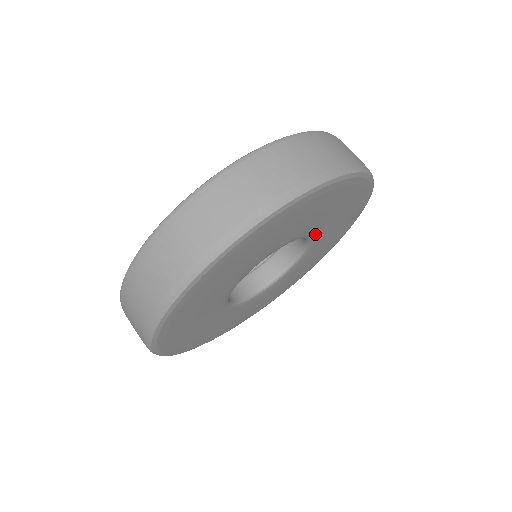
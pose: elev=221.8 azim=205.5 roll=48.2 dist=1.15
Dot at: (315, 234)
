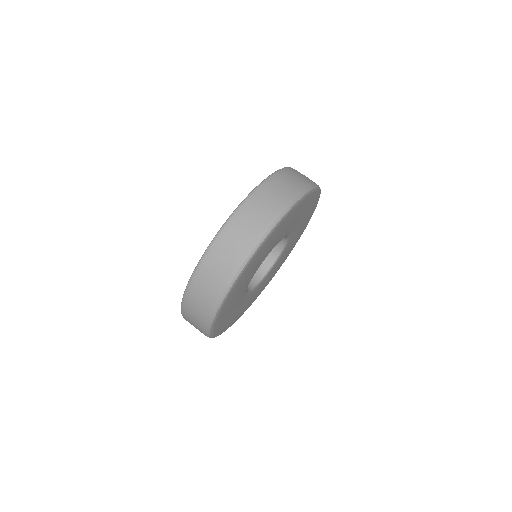
Dot at: (291, 232)
